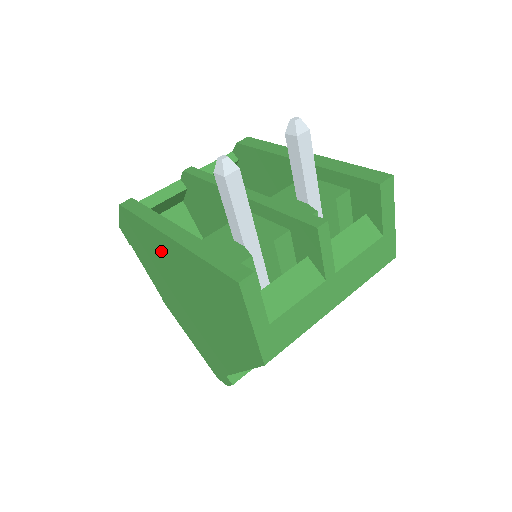
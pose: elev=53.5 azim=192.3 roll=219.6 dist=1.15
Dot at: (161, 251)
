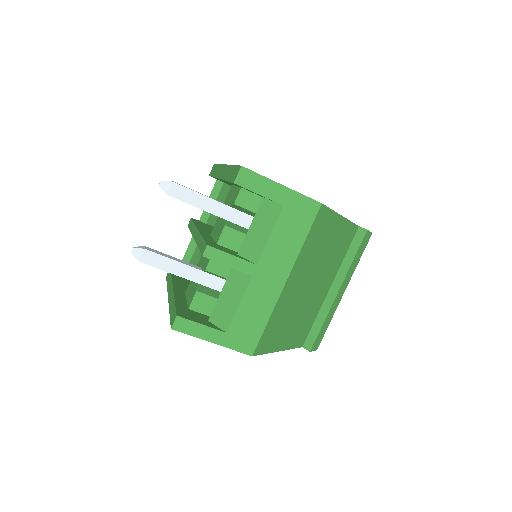
Dot at: occluded
